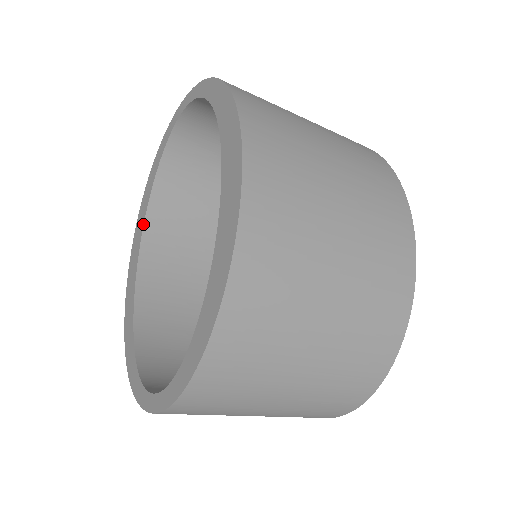
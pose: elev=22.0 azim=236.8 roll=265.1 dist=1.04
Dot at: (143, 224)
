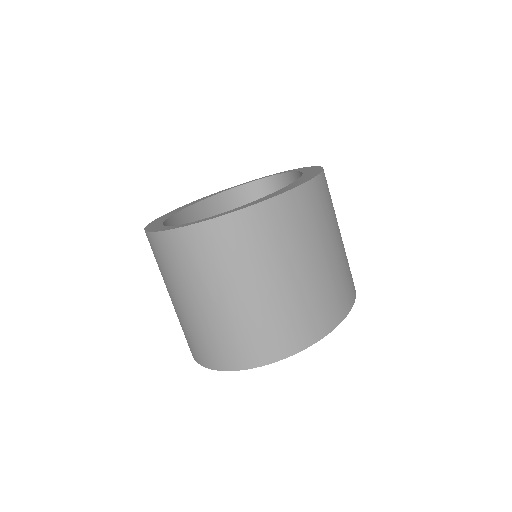
Dot at: (195, 203)
